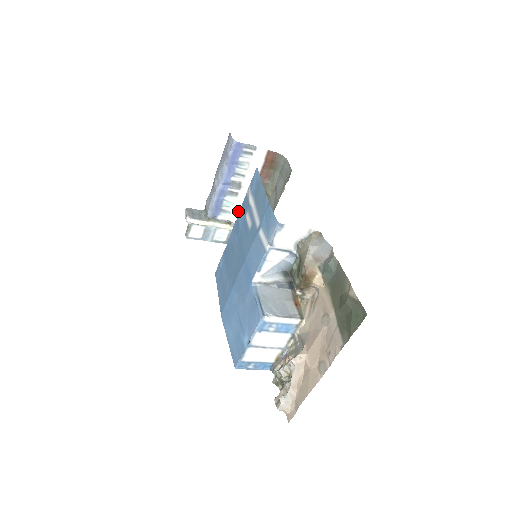
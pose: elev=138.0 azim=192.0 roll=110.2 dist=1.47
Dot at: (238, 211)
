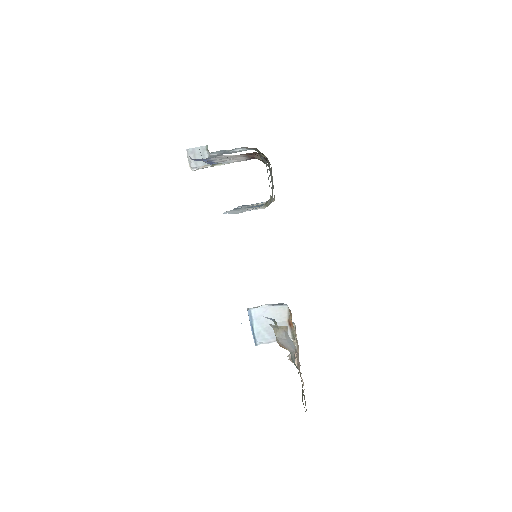
Dot at: (242, 160)
